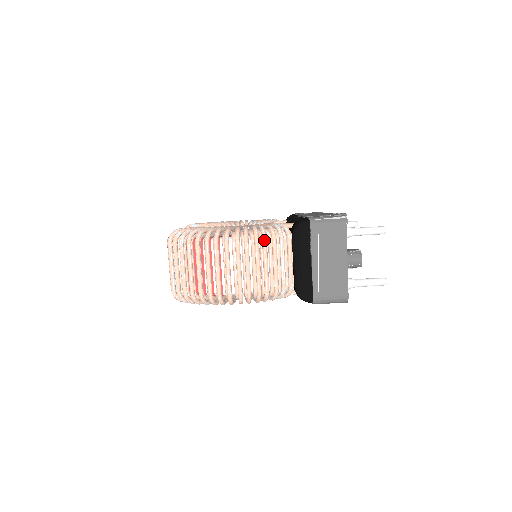
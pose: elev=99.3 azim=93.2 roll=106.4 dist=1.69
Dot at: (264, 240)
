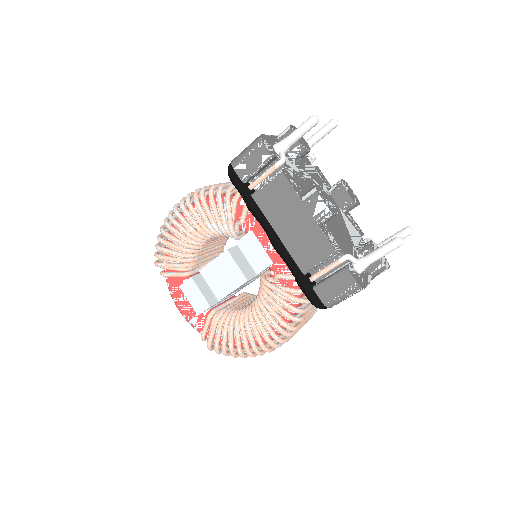
Dot at: occluded
